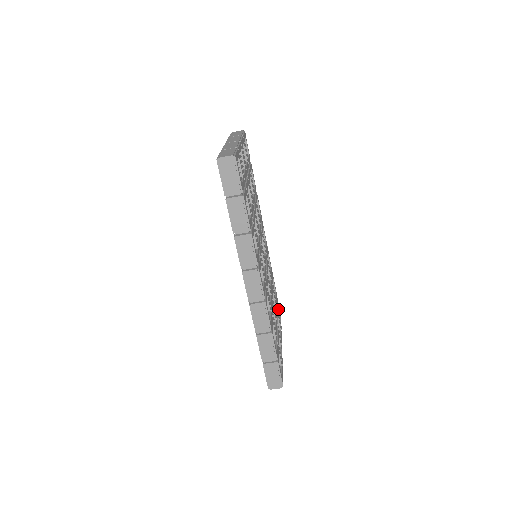
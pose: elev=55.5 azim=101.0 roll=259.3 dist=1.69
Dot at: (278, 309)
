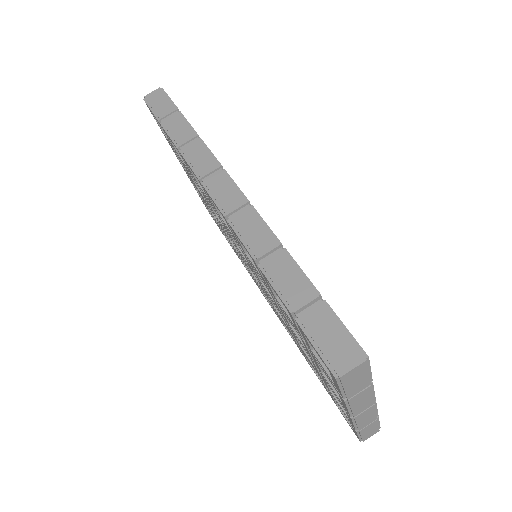
Dot at: occluded
